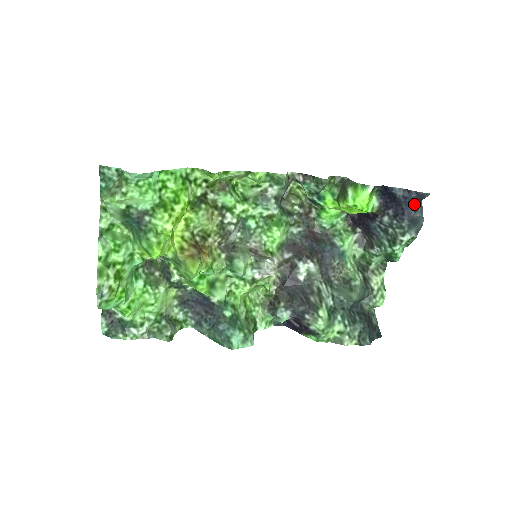
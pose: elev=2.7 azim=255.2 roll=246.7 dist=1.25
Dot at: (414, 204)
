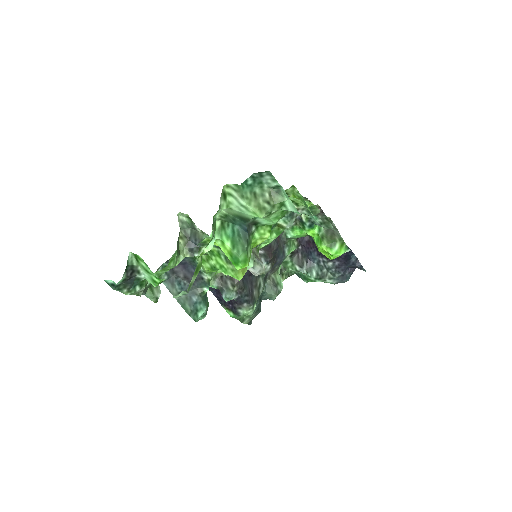
Dot at: (351, 267)
